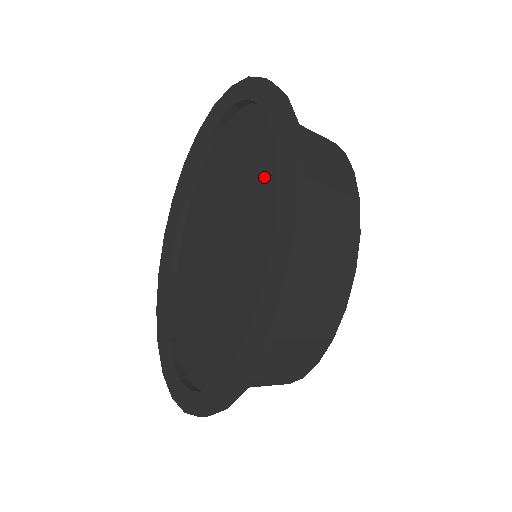
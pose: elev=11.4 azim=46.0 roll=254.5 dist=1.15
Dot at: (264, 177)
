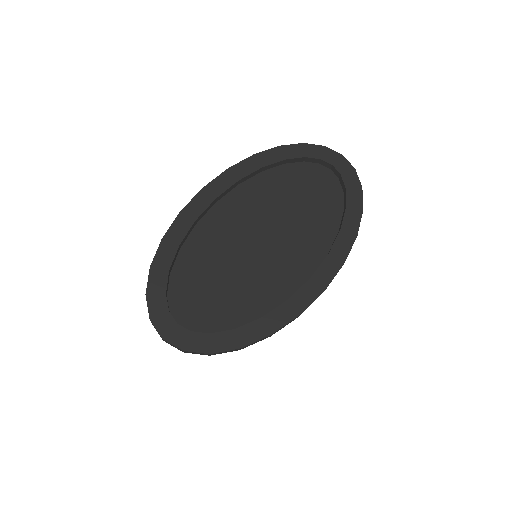
Dot at: (320, 223)
